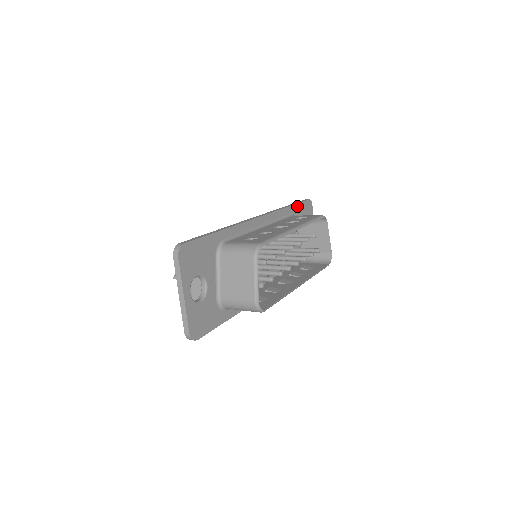
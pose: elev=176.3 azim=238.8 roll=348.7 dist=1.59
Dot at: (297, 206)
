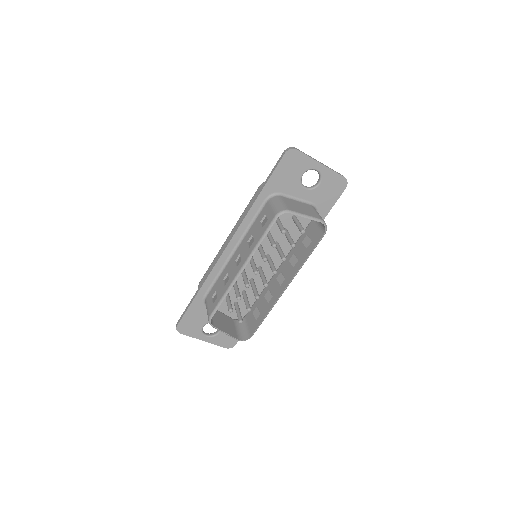
Dot at: (270, 182)
